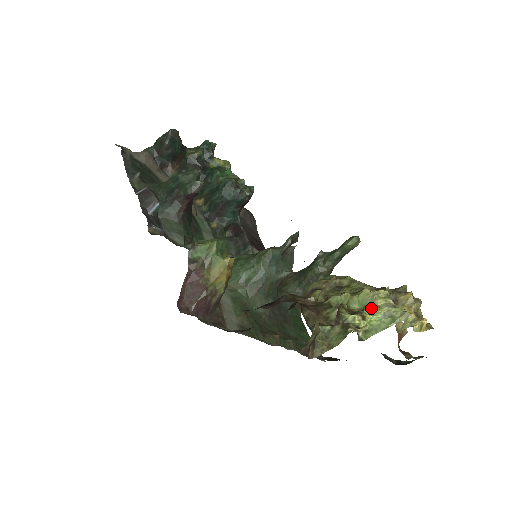
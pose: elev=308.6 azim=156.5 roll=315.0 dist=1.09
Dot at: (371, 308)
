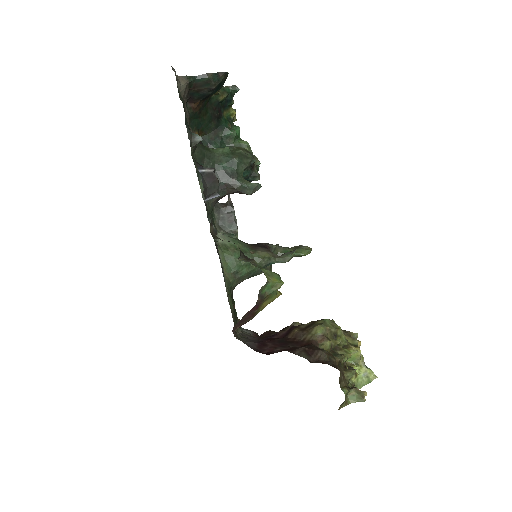
Dot at: (357, 366)
